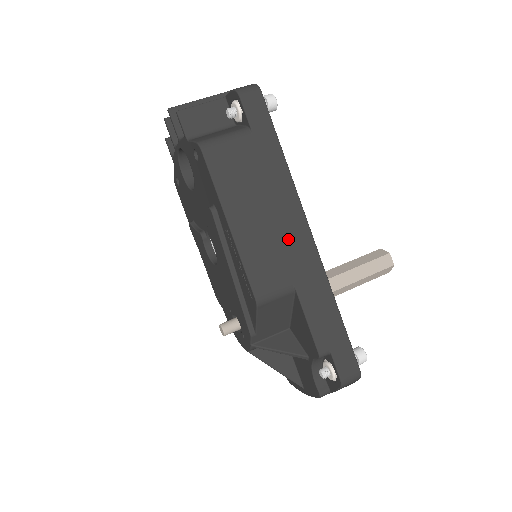
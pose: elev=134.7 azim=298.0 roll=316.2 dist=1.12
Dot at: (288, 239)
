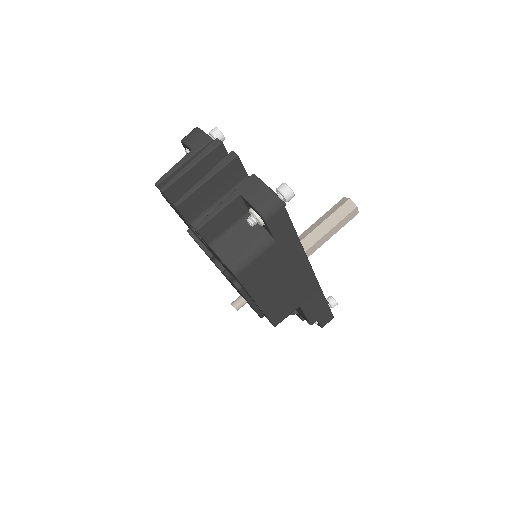
Dot at: (298, 287)
